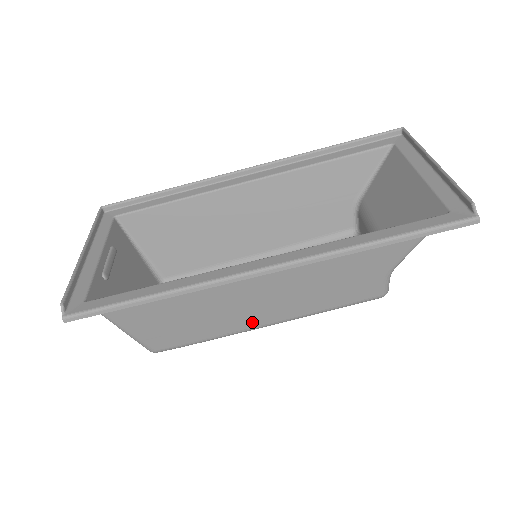
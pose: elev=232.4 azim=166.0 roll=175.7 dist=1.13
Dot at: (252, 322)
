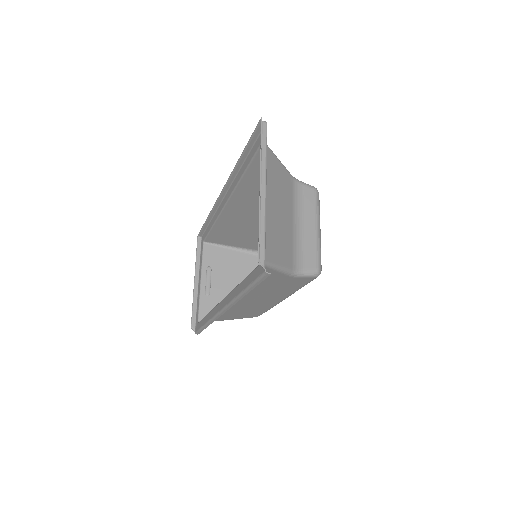
Dot at: (272, 303)
